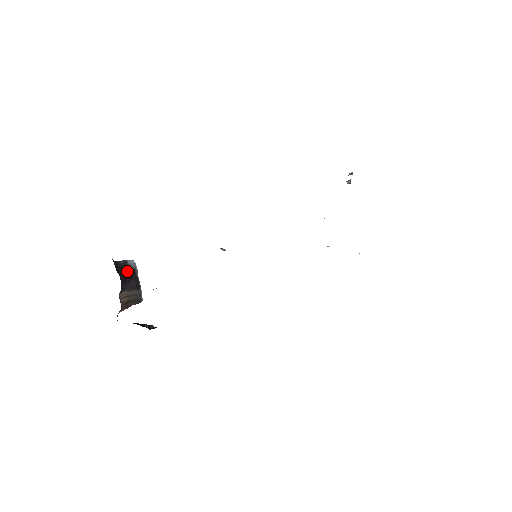
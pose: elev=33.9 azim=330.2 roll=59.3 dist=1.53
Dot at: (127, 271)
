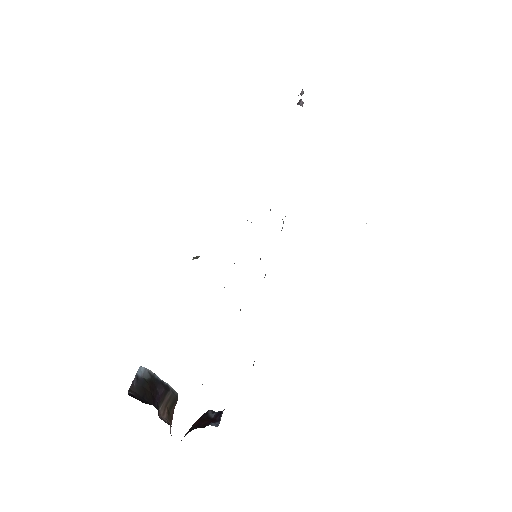
Dot at: (147, 386)
